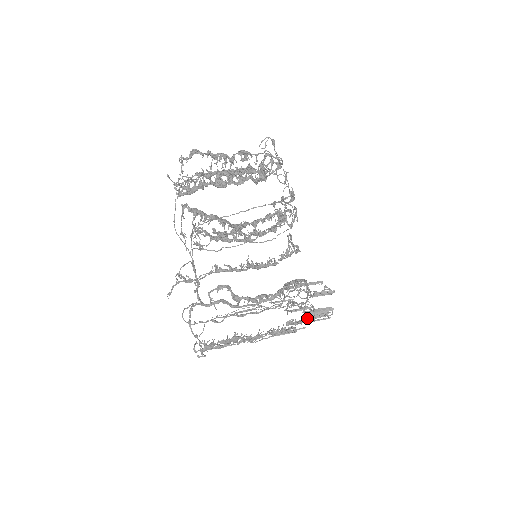
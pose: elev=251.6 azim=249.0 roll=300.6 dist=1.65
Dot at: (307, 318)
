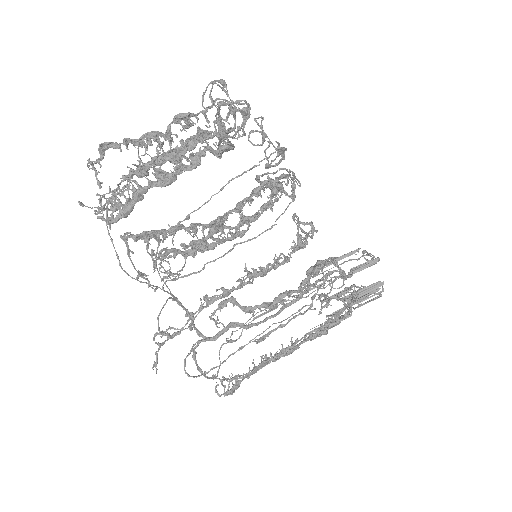
Dot at: (351, 312)
